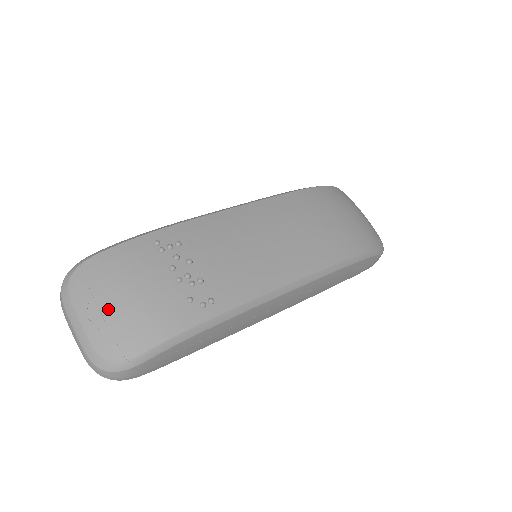
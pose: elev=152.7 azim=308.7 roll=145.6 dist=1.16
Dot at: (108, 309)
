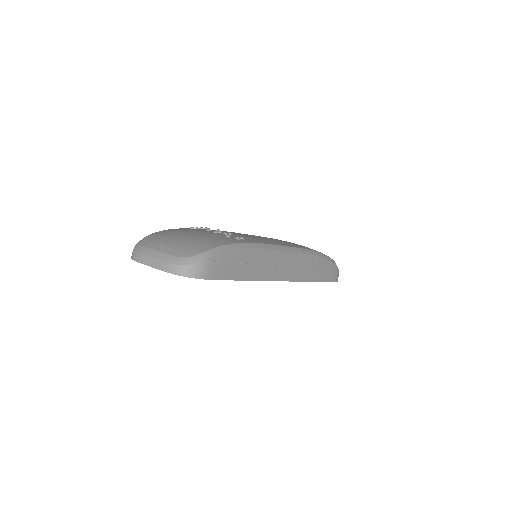
Dot at: (175, 240)
